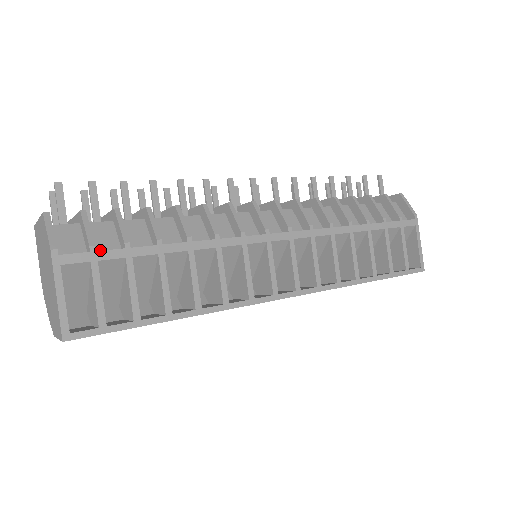
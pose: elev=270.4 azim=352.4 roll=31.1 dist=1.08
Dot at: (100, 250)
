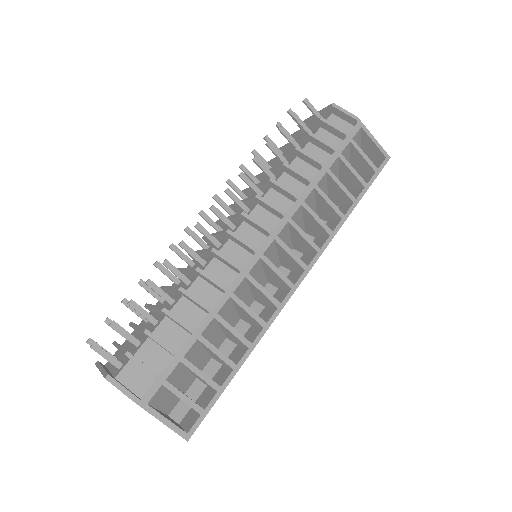
Dot at: (159, 368)
